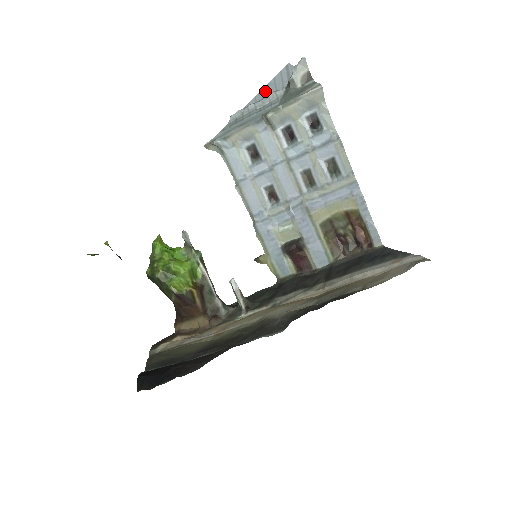
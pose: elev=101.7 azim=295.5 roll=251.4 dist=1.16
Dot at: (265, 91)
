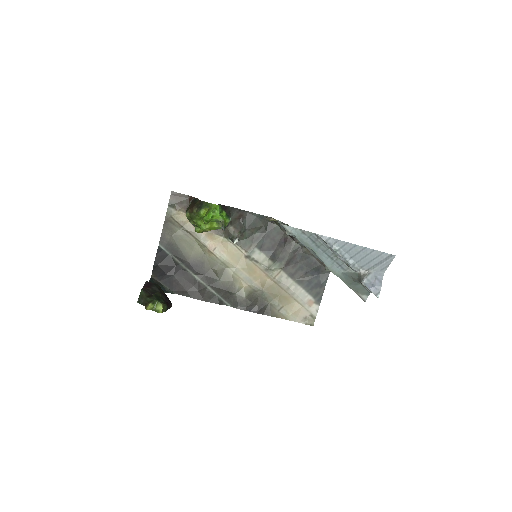
Dot at: (355, 251)
